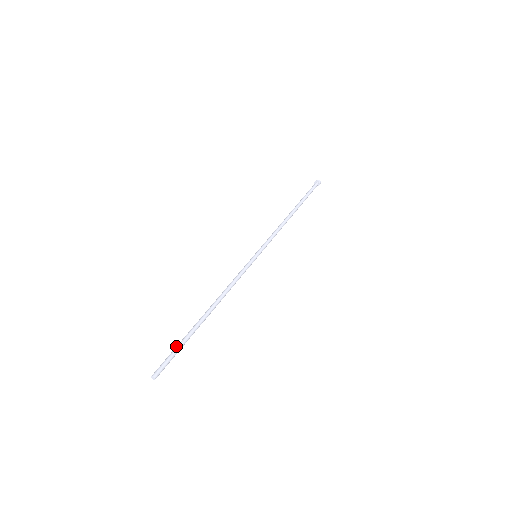
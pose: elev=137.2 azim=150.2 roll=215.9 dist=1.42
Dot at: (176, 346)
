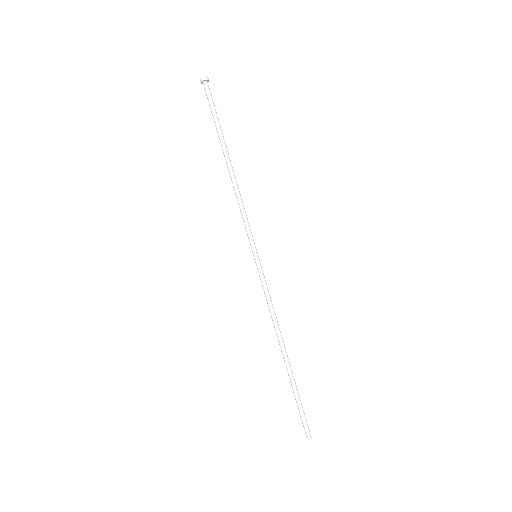
Dot at: occluded
